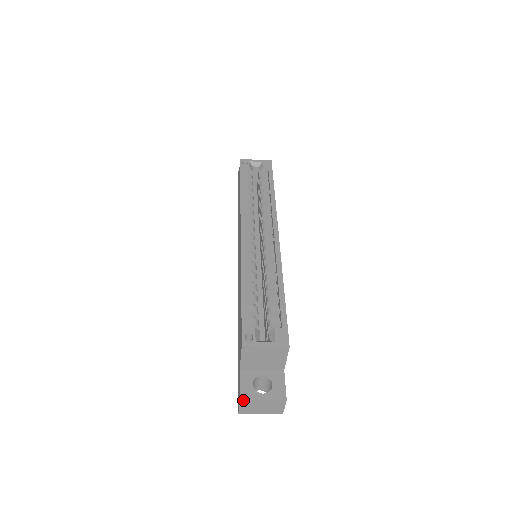
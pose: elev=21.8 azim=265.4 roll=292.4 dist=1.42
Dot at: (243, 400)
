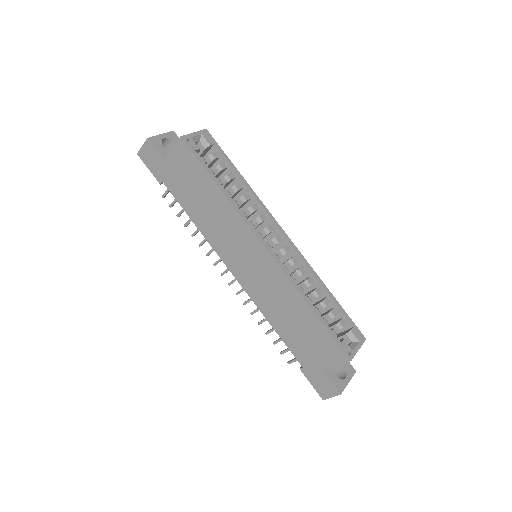
Dot at: occluded
